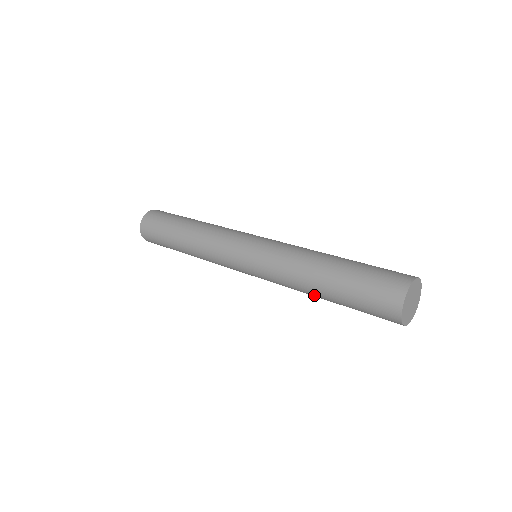
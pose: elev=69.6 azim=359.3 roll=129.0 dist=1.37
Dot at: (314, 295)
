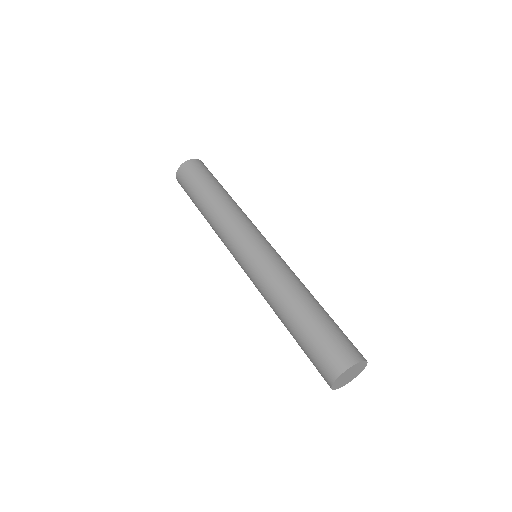
Dot at: (282, 313)
